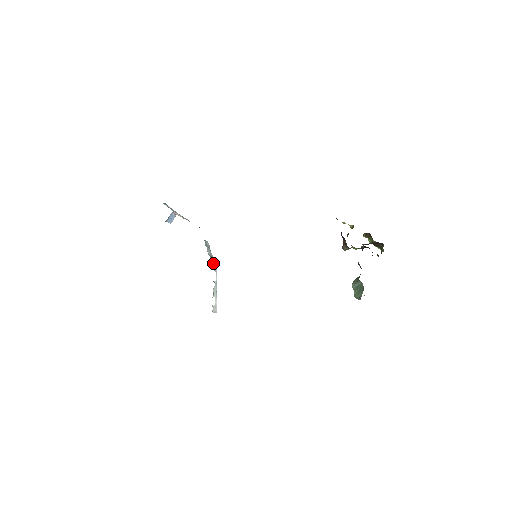
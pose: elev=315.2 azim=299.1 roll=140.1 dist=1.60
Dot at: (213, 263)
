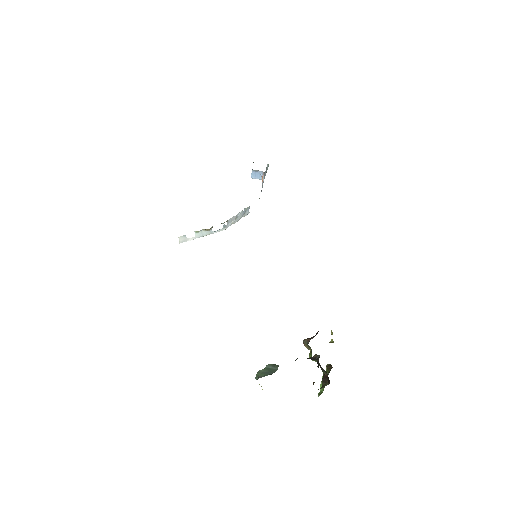
Dot at: (230, 223)
